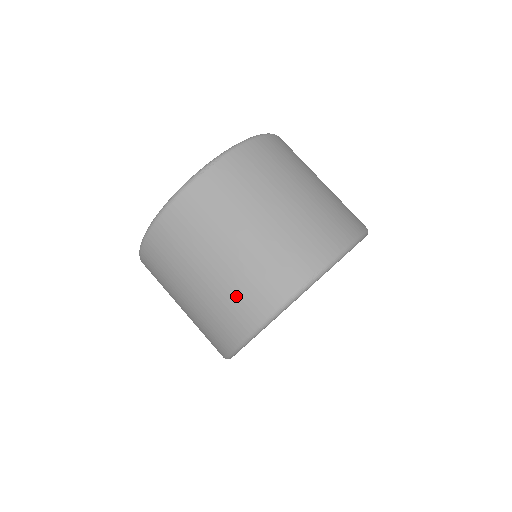
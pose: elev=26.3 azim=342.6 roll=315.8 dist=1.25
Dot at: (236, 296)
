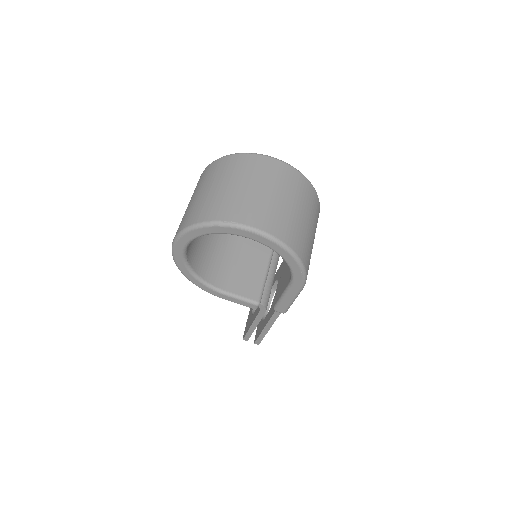
Dot at: (196, 208)
